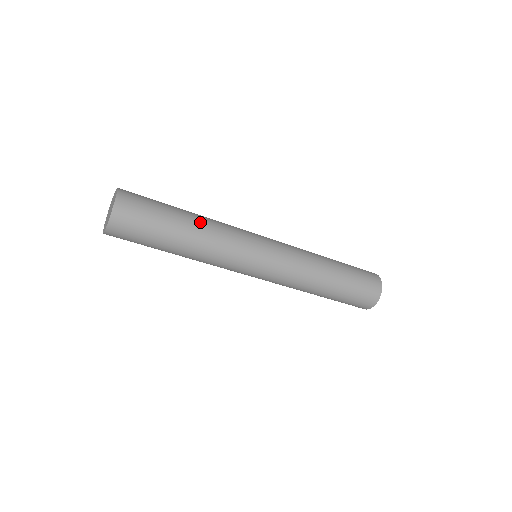
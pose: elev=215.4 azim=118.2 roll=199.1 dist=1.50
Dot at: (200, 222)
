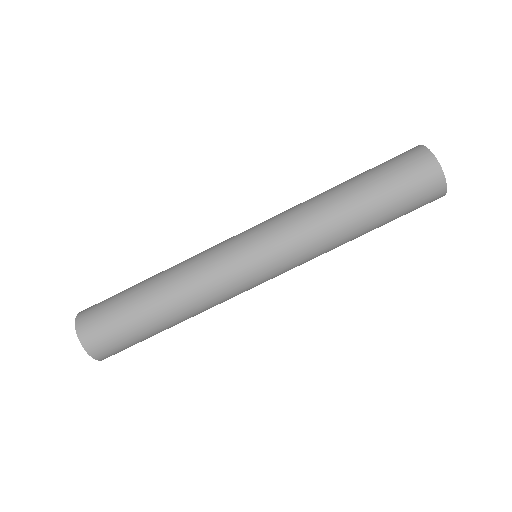
Dot at: (163, 273)
